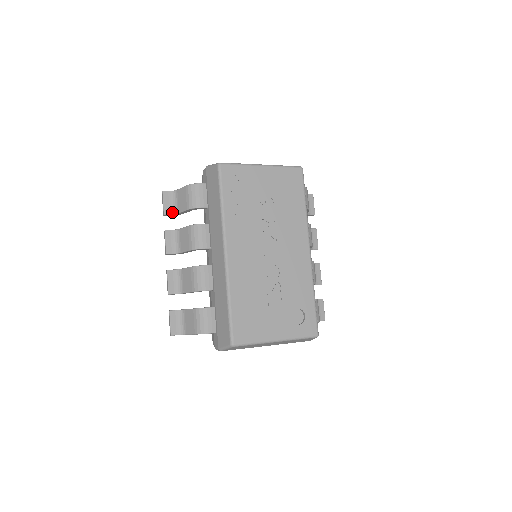
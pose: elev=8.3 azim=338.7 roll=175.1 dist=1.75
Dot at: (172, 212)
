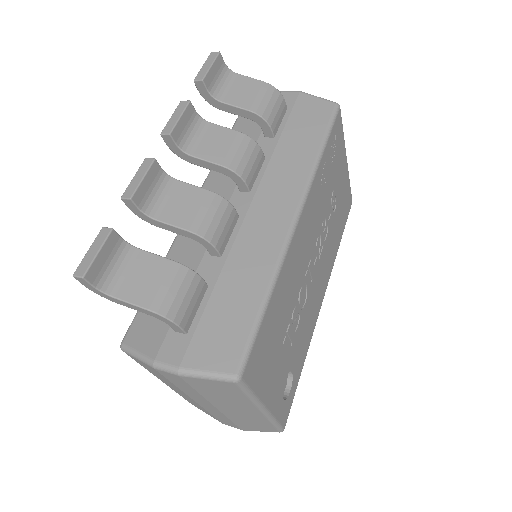
Dot at: (212, 90)
